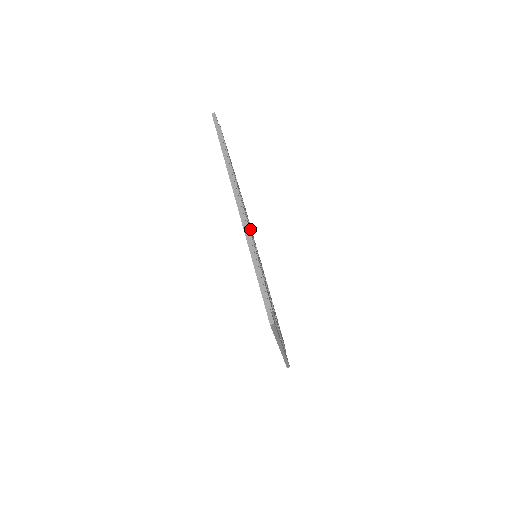
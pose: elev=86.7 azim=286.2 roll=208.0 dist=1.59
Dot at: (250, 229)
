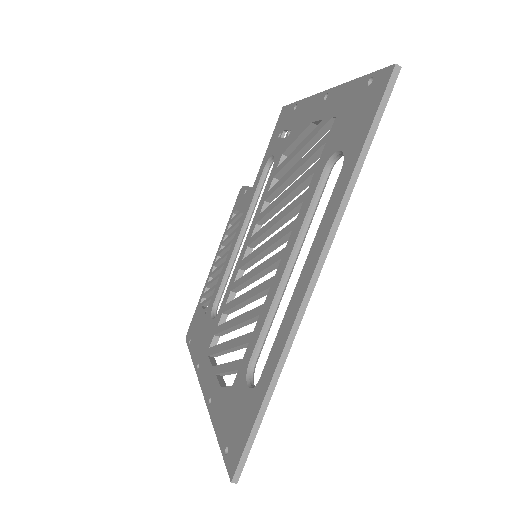
Dot at: (282, 244)
